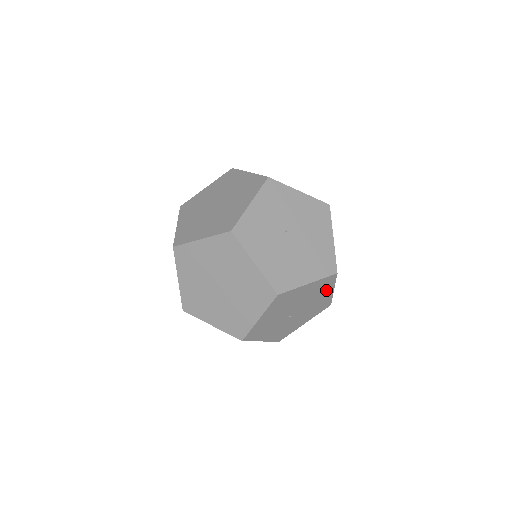
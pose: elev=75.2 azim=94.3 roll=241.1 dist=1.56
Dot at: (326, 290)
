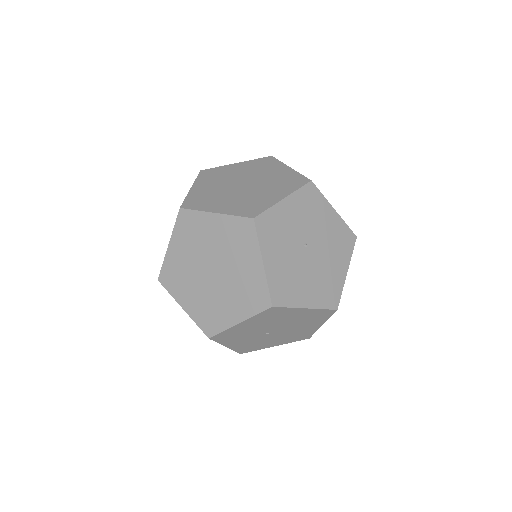
Dot at: (316, 322)
